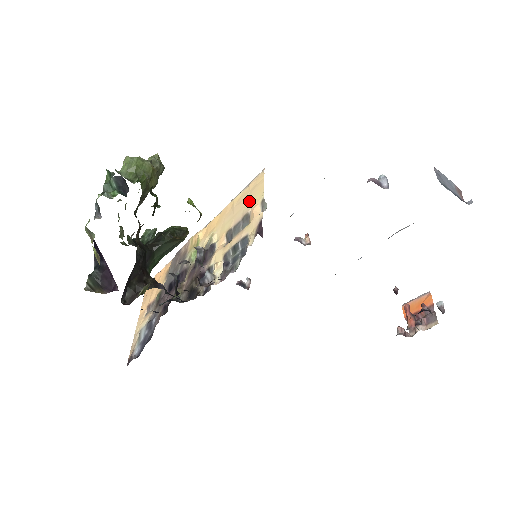
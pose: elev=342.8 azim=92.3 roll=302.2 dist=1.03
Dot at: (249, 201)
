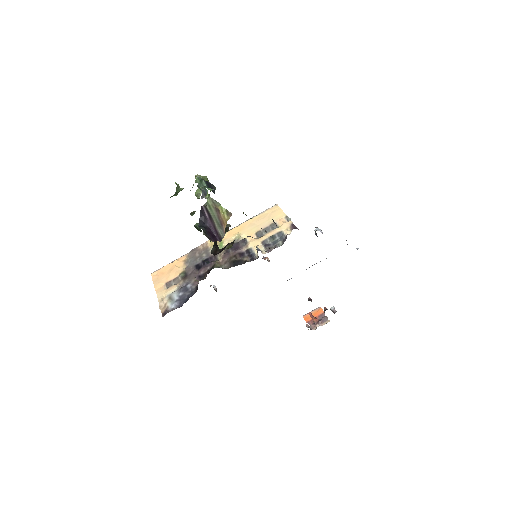
Dot at: (272, 218)
